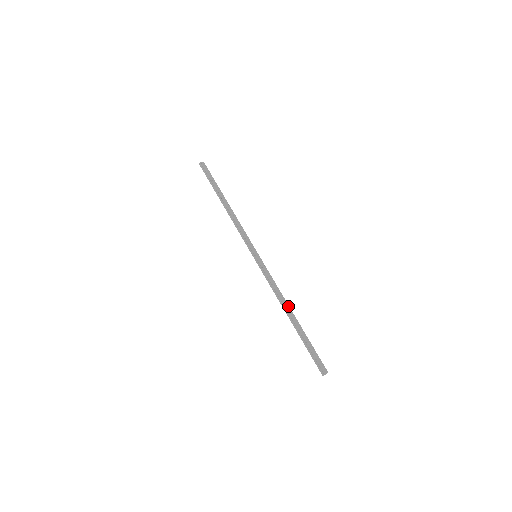
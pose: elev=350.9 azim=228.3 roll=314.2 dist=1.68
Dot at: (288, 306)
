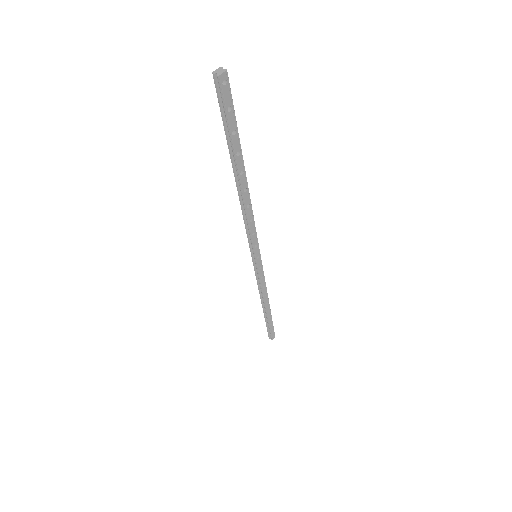
Dot at: (268, 301)
